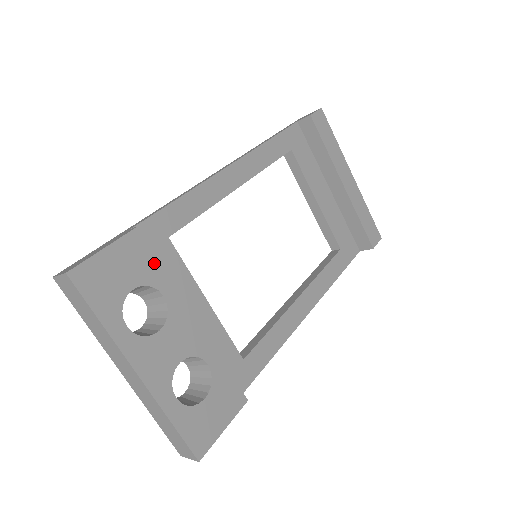
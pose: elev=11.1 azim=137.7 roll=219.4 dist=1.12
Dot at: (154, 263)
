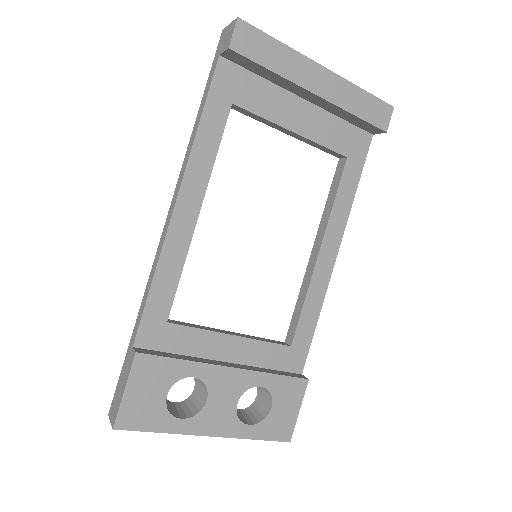
Dot at: (169, 364)
